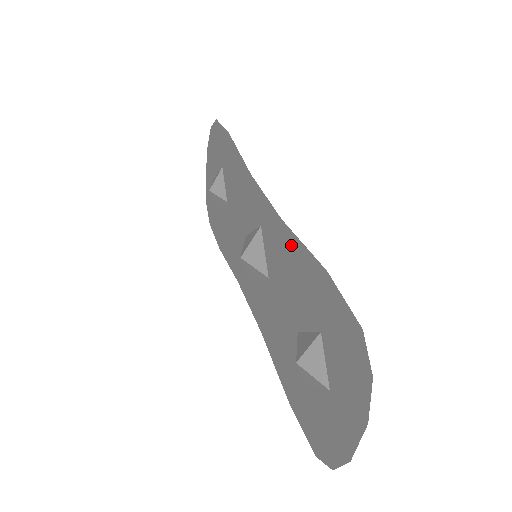
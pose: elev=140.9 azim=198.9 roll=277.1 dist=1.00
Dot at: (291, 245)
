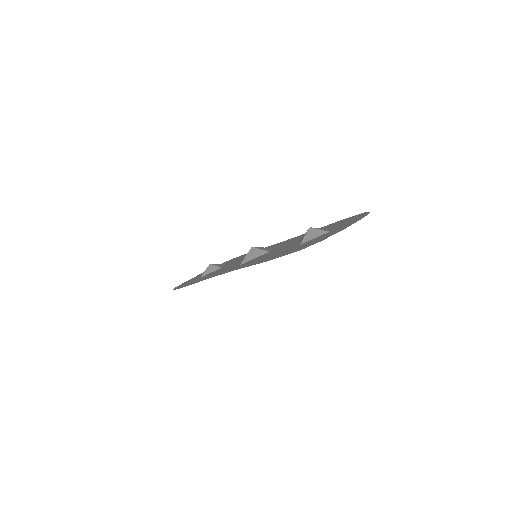
Dot at: occluded
